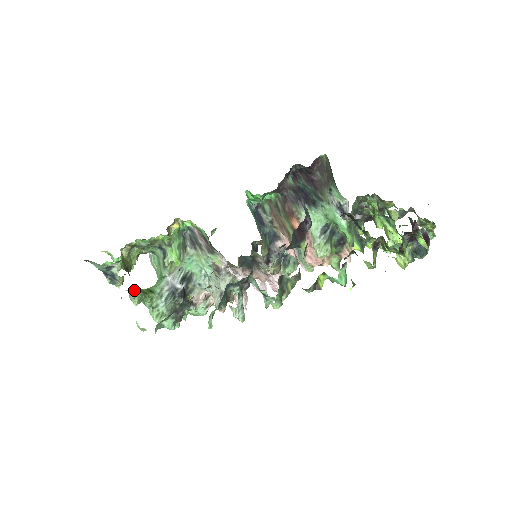
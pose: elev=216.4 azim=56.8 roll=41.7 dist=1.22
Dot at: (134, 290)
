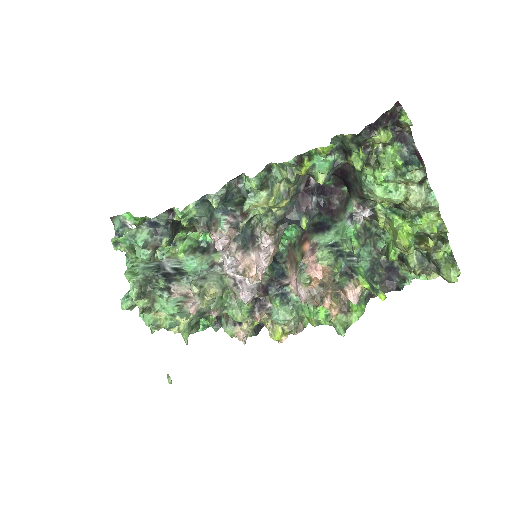
Dot at: occluded
